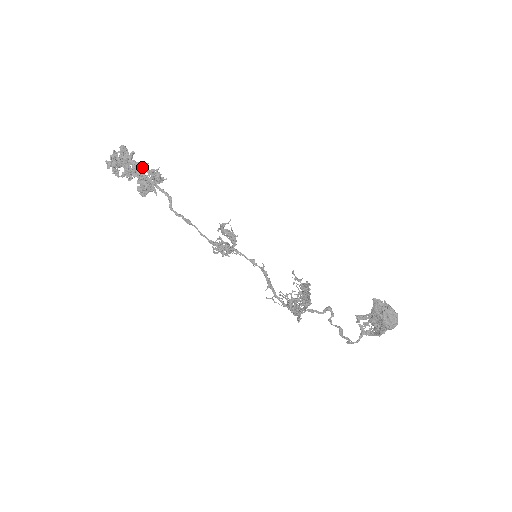
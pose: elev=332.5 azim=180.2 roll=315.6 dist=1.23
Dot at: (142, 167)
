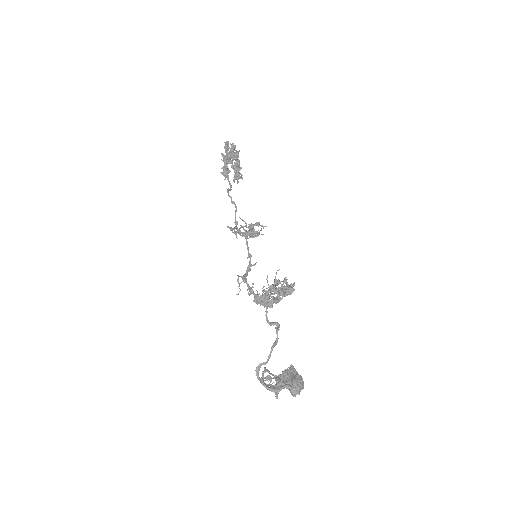
Dot at: occluded
